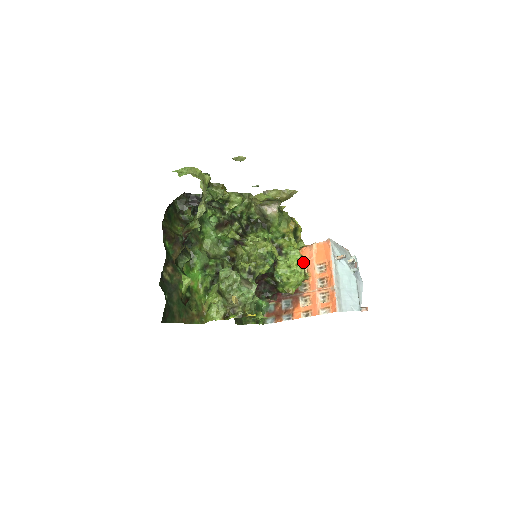
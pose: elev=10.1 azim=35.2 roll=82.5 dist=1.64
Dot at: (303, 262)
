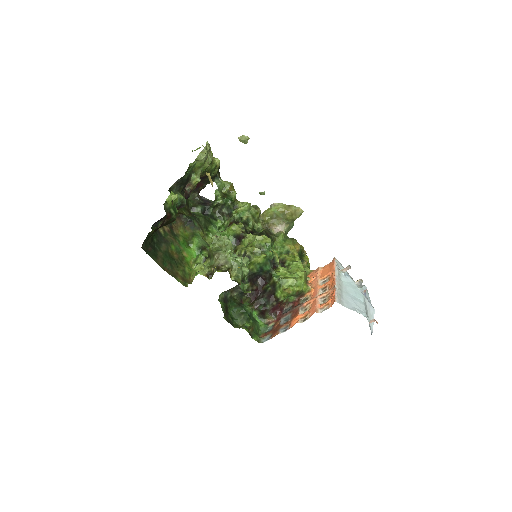
Dot at: (305, 271)
